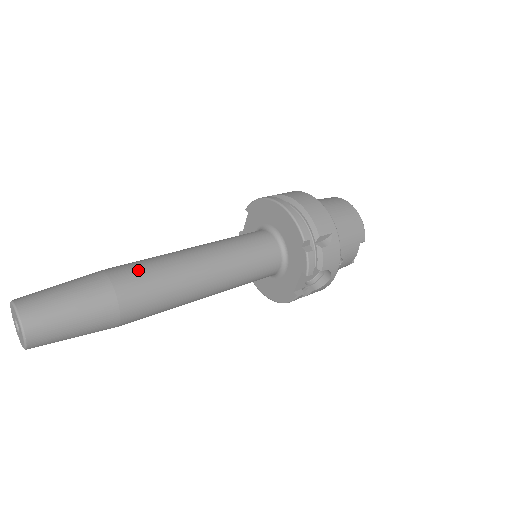
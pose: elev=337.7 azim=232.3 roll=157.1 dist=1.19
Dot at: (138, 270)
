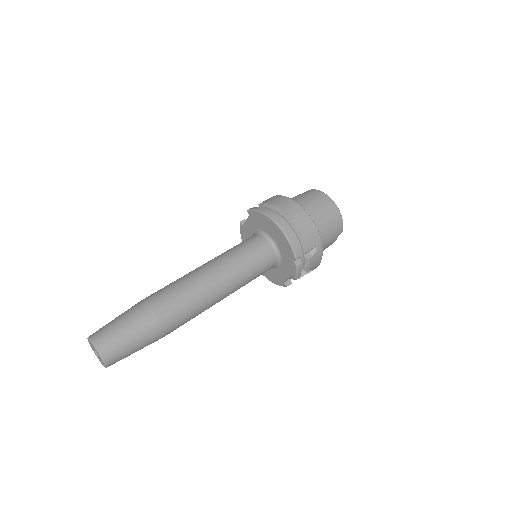
Dot at: (174, 301)
